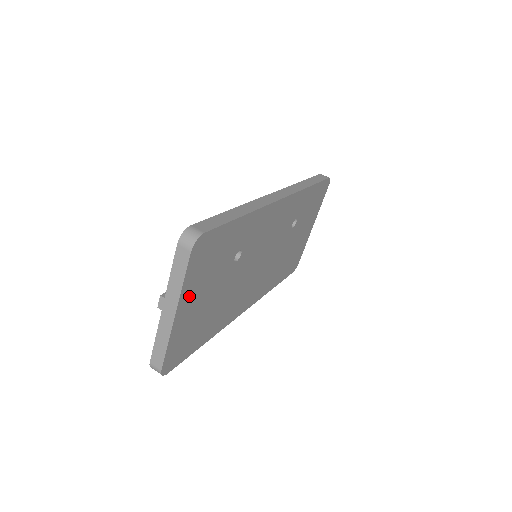
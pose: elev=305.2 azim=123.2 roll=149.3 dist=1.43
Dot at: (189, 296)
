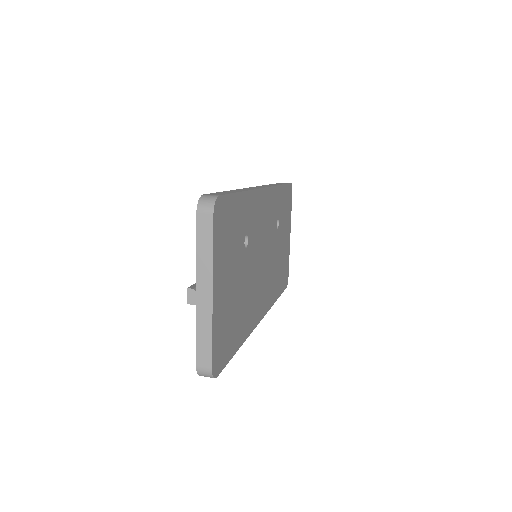
Dot at: (219, 274)
